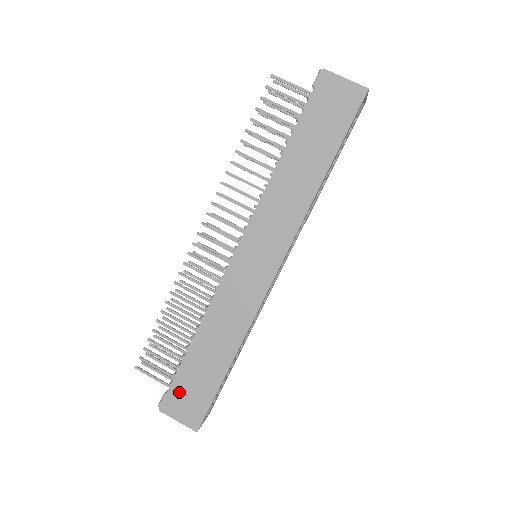
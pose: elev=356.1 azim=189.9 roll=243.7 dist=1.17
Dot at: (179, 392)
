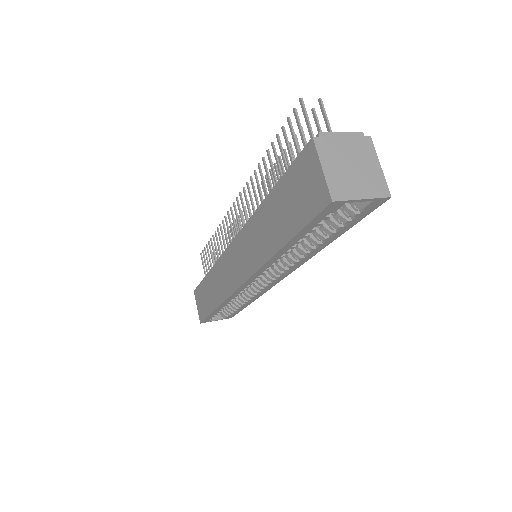
Dot at: (200, 293)
